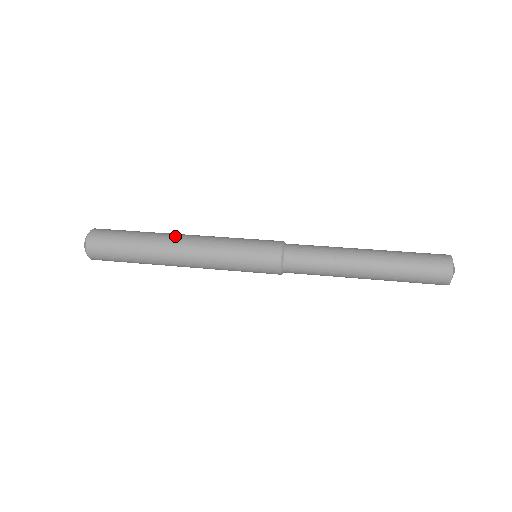
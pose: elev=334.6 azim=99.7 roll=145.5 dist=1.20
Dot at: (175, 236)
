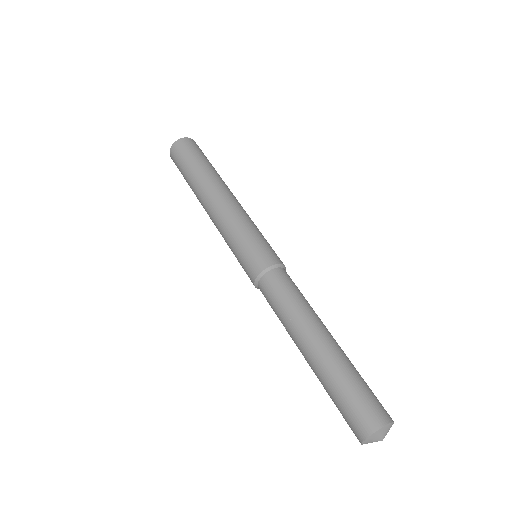
Dot at: (220, 188)
